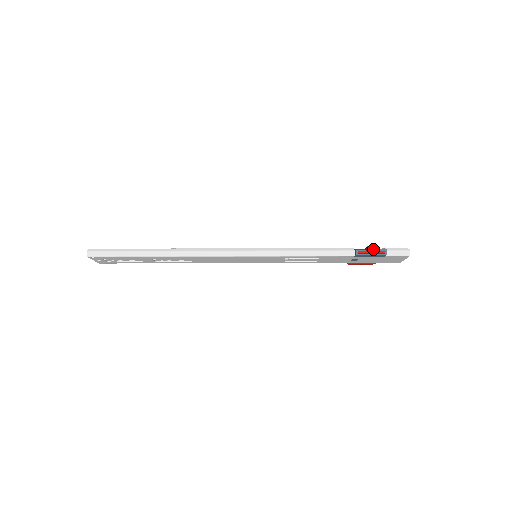
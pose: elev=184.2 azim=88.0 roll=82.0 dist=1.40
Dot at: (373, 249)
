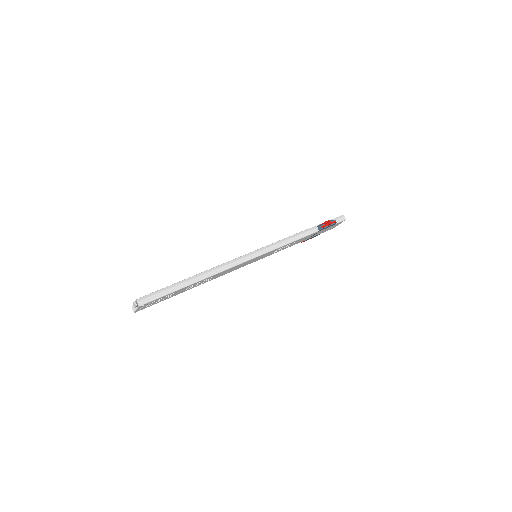
Dot at: (329, 222)
